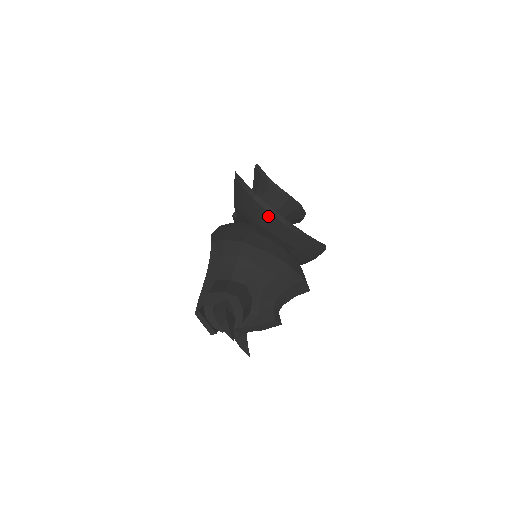
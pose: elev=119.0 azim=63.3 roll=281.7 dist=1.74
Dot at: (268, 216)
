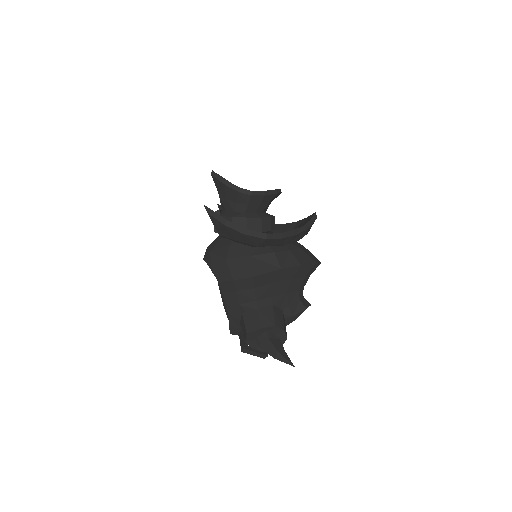
Dot at: (265, 241)
